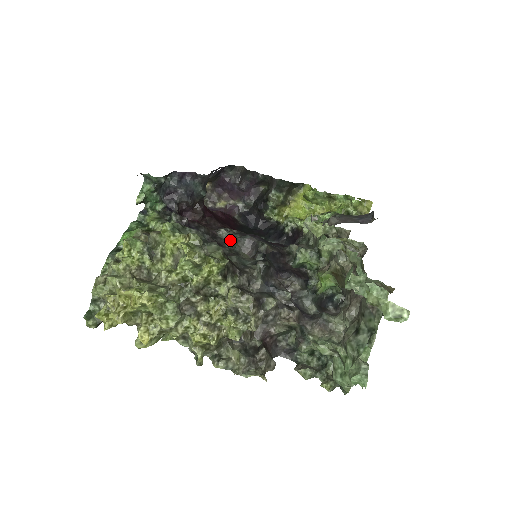
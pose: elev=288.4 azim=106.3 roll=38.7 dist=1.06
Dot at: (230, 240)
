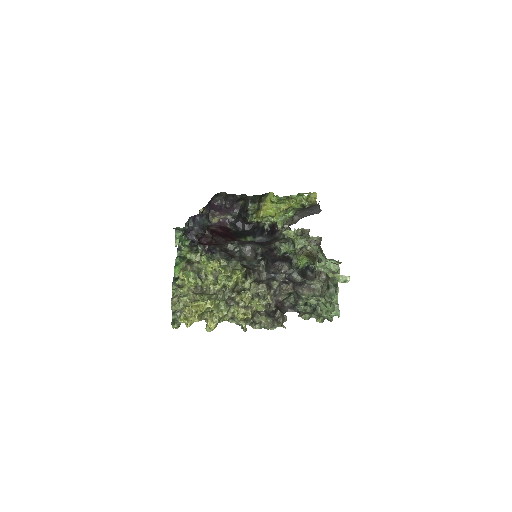
Dot at: (237, 250)
